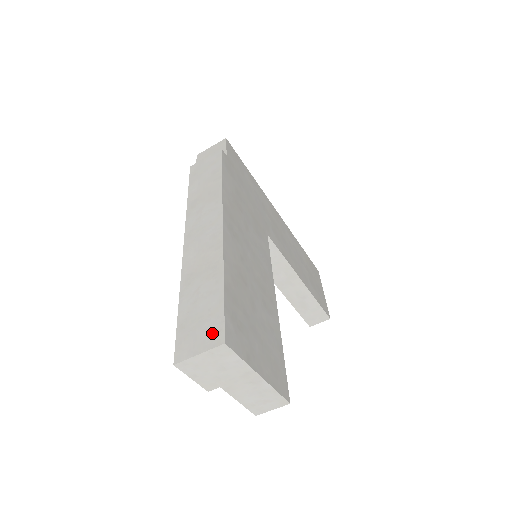
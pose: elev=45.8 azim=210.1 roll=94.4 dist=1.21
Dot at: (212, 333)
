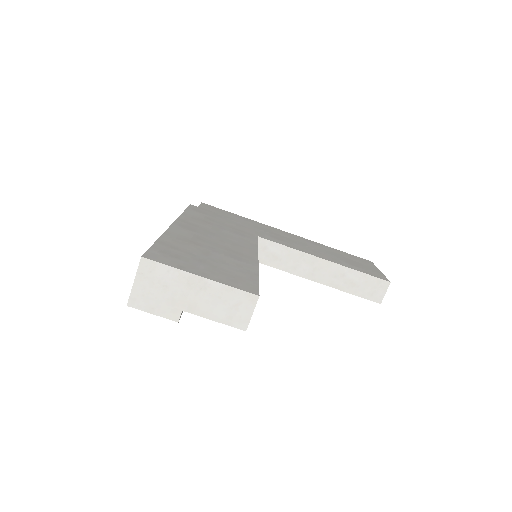
Dot at: occluded
